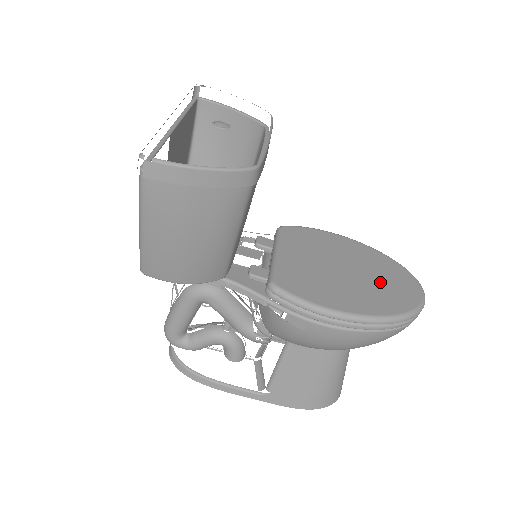
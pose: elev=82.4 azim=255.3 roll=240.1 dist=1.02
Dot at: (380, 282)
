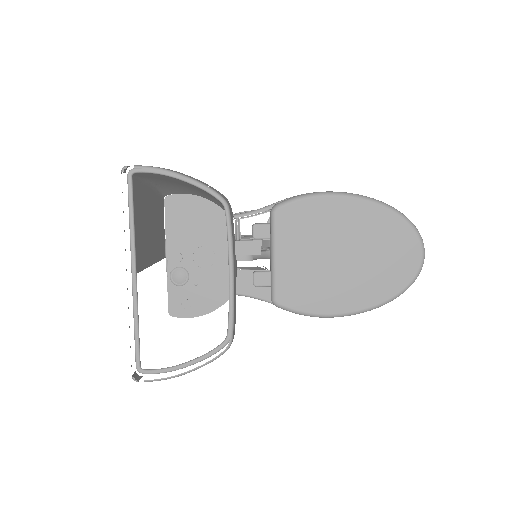
Dot at: (378, 260)
